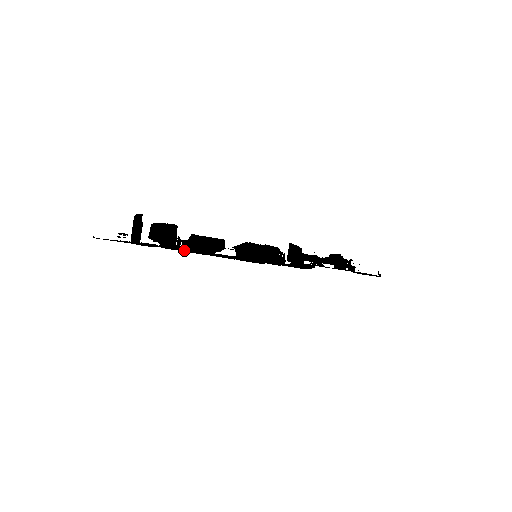
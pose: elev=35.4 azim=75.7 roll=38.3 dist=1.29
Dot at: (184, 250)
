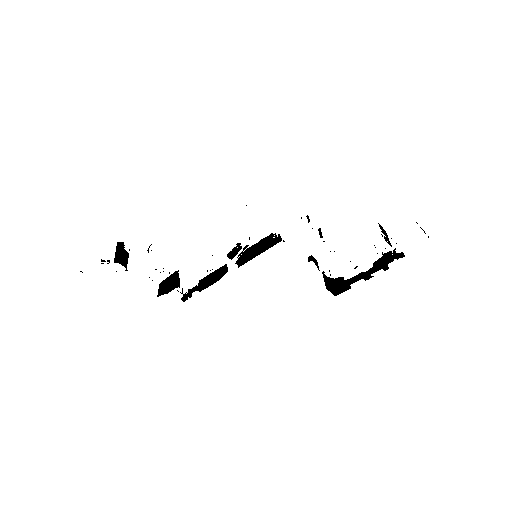
Dot at: occluded
